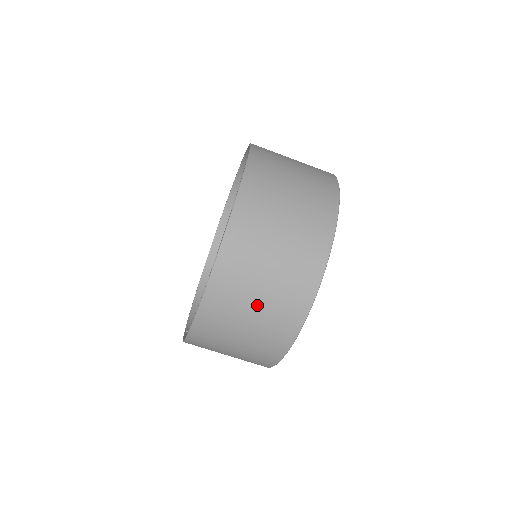
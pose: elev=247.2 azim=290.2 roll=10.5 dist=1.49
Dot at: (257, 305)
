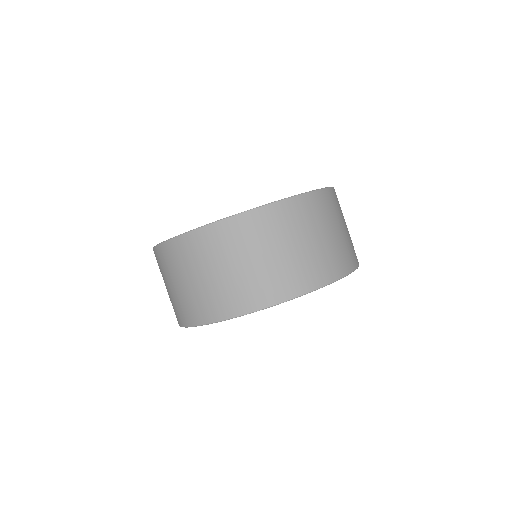
Dot at: (192, 281)
